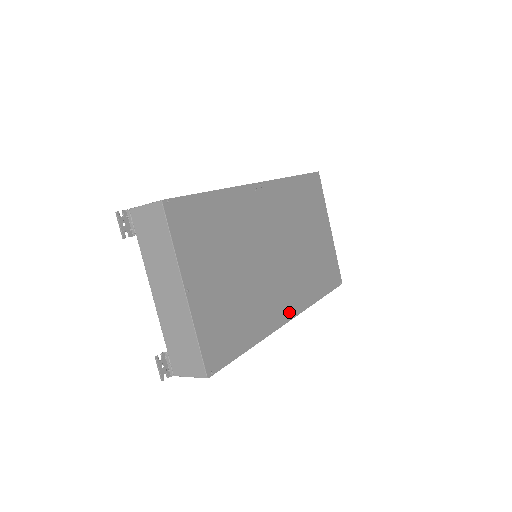
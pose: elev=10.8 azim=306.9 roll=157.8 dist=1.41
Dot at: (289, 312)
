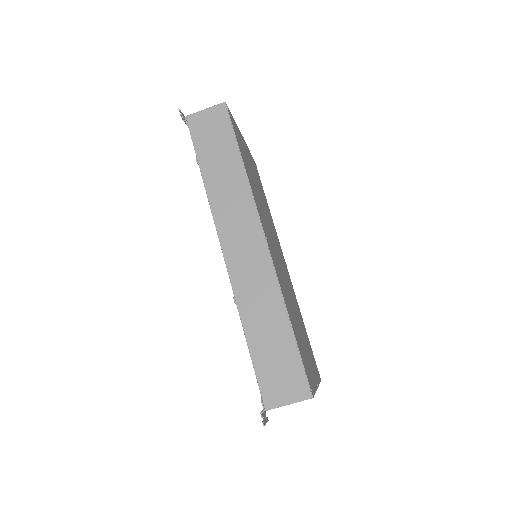
Dot at: (267, 241)
